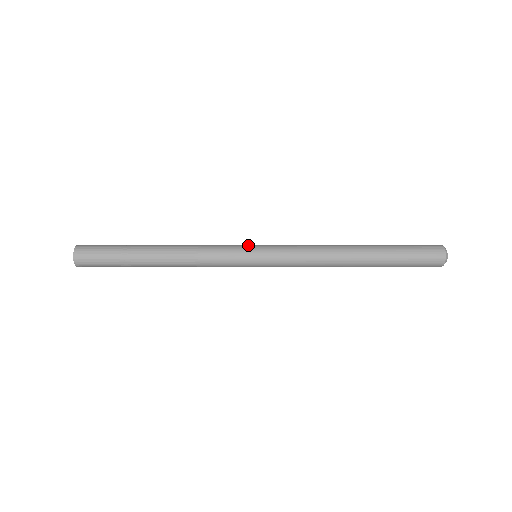
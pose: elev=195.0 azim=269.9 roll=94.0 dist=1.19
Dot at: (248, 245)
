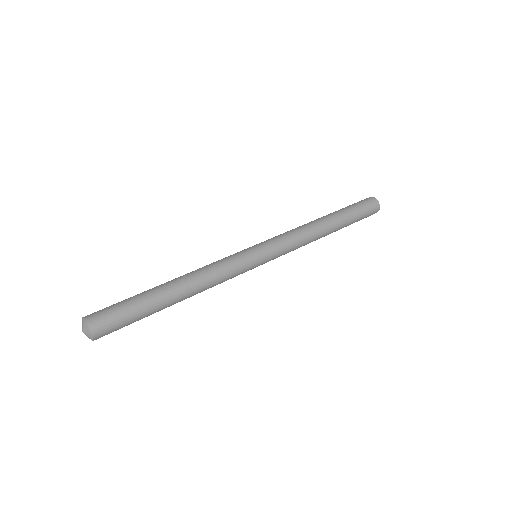
Dot at: (256, 258)
